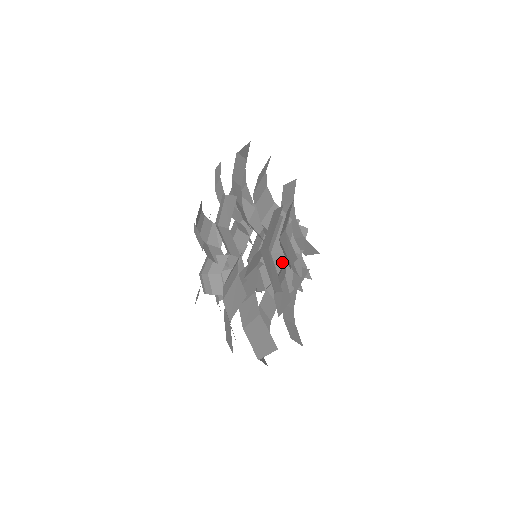
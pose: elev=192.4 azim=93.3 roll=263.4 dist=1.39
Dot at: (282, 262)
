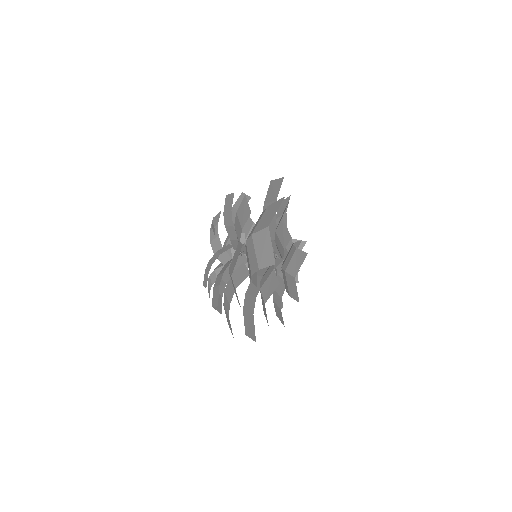
Dot at: occluded
